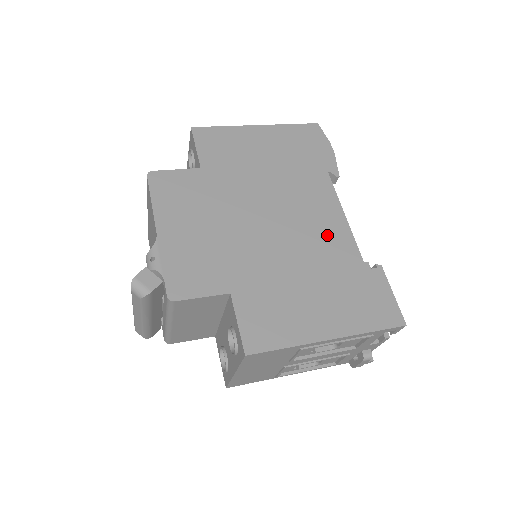
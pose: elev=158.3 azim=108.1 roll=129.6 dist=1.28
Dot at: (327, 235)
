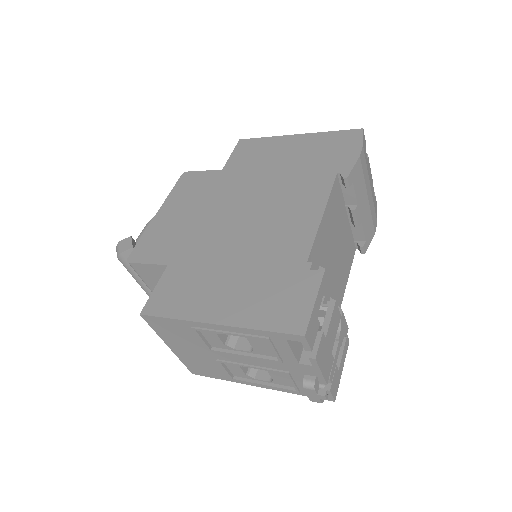
Dot at: (288, 231)
